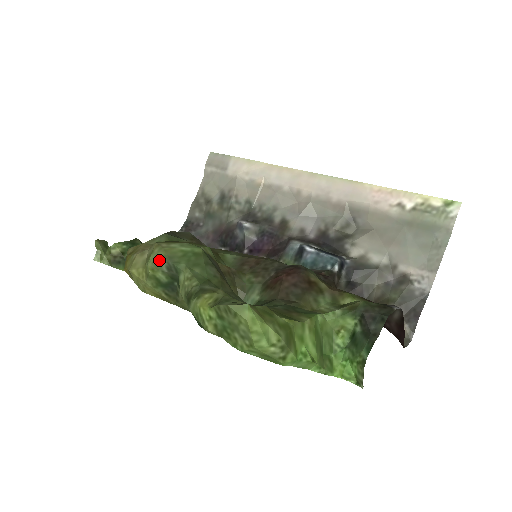
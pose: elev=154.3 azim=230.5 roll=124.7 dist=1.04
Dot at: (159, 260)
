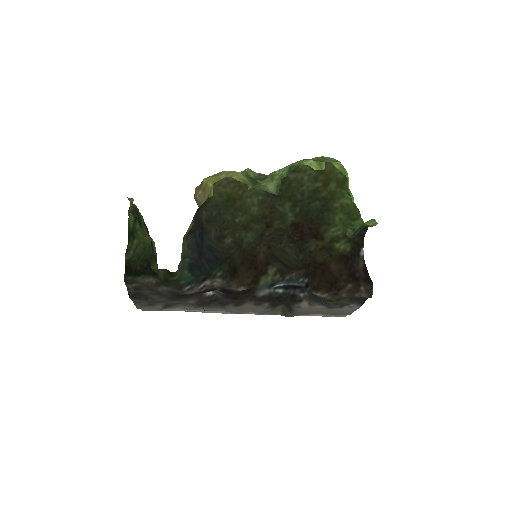
Dot at: (253, 172)
